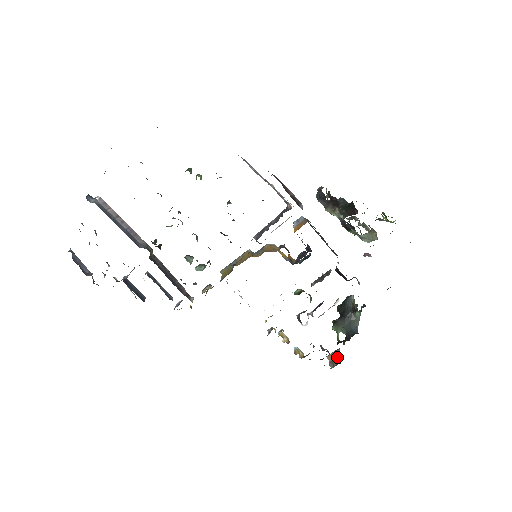
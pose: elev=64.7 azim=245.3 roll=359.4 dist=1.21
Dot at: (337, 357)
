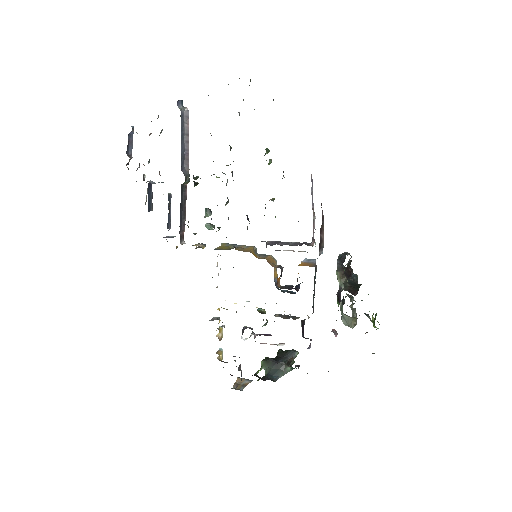
Dot at: (244, 385)
